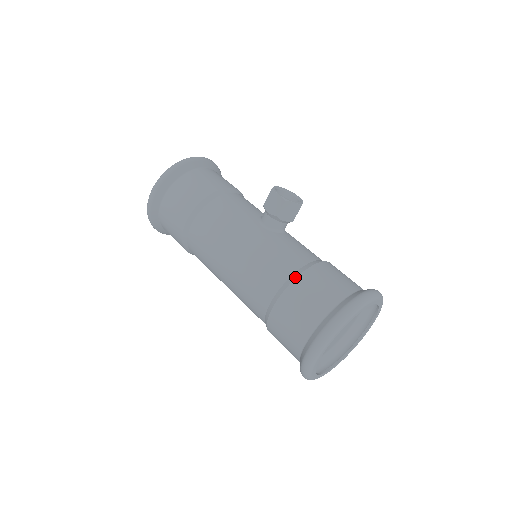
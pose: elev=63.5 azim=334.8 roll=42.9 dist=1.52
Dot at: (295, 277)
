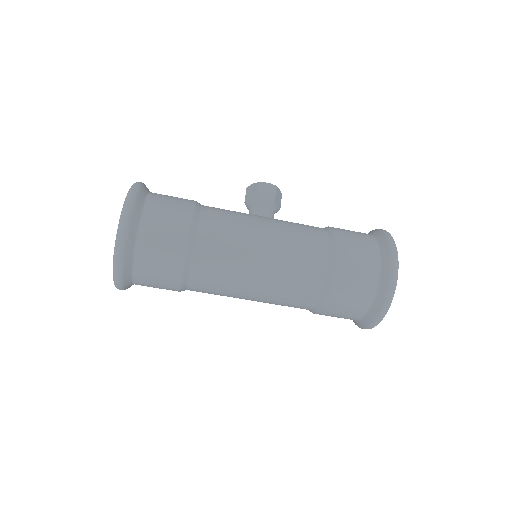
Dot at: (332, 231)
